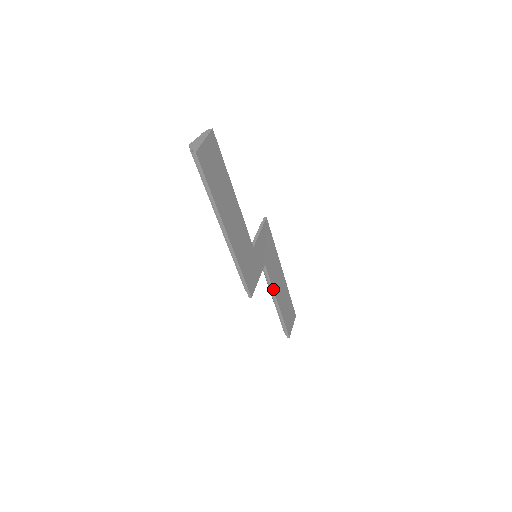
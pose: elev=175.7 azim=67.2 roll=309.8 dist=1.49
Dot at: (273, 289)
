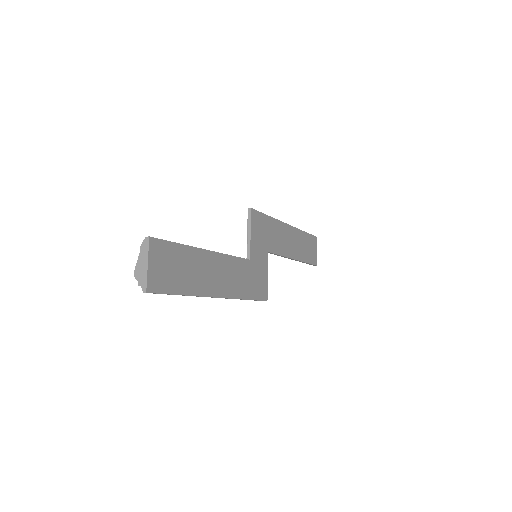
Dot at: (285, 256)
